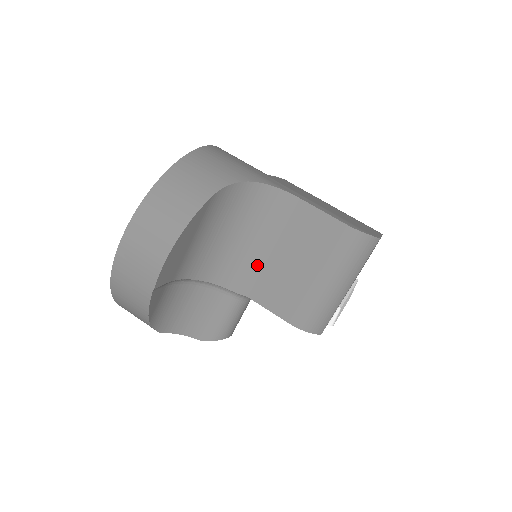
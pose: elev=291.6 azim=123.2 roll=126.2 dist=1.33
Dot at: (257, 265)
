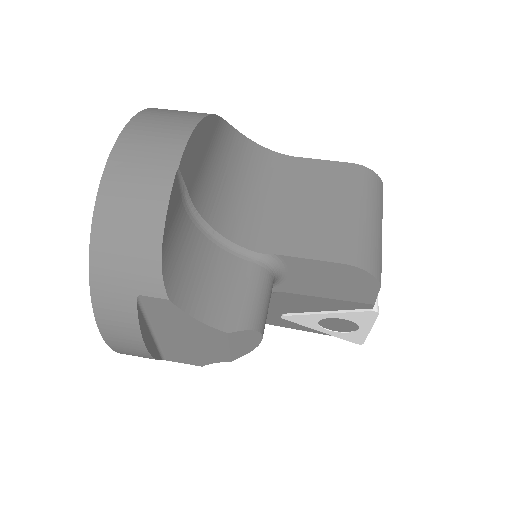
Dot at: (275, 219)
